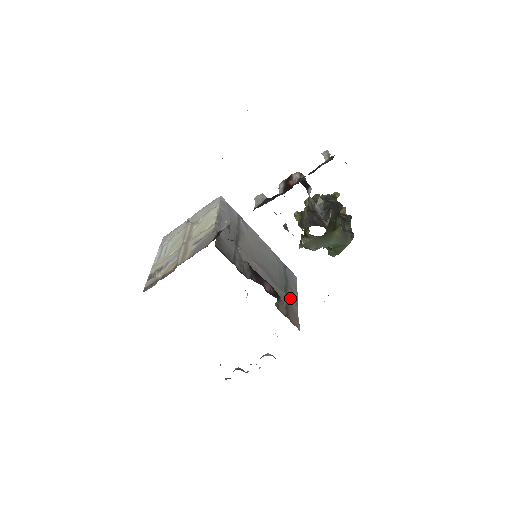
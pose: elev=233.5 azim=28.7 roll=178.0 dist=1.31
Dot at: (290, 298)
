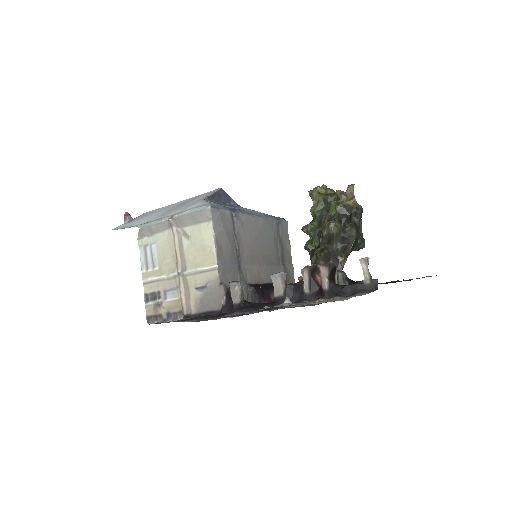
Dot at: (286, 265)
